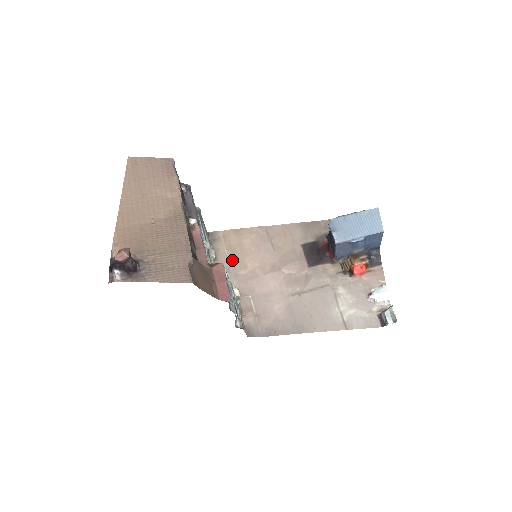
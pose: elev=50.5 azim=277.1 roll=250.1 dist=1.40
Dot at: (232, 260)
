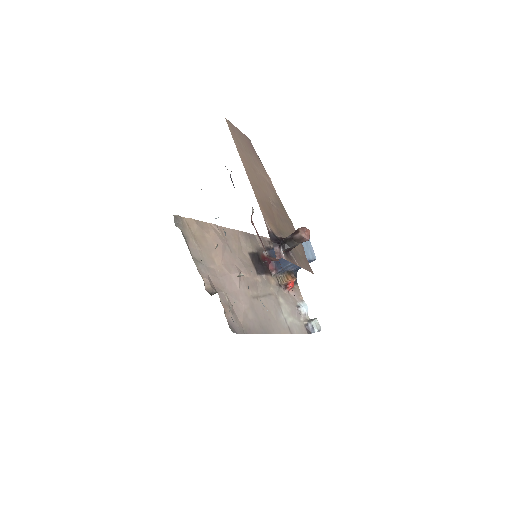
Dot at: (201, 252)
